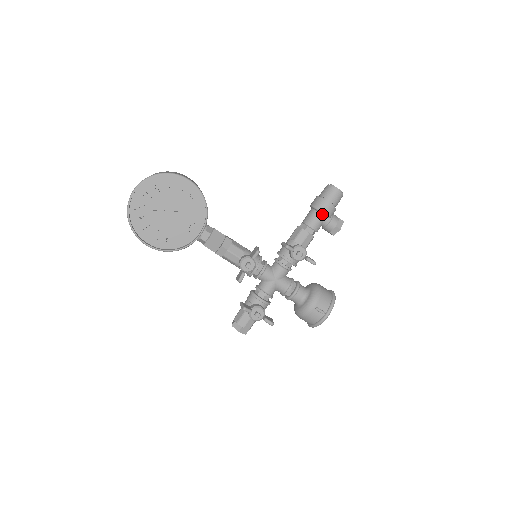
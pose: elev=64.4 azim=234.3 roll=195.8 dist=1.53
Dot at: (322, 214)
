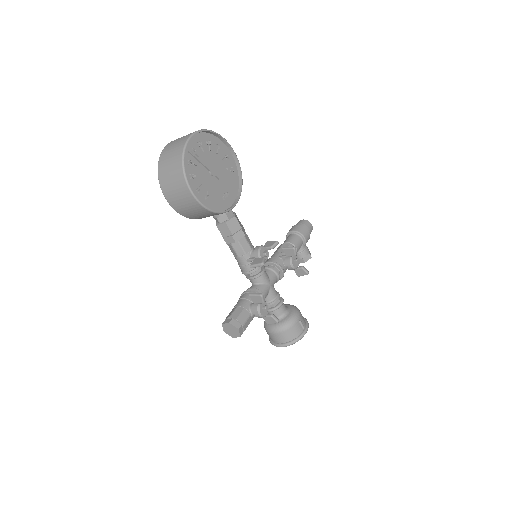
Dot at: (303, 239)
